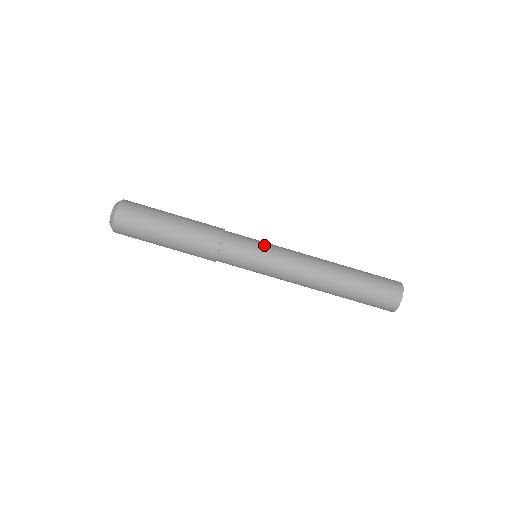
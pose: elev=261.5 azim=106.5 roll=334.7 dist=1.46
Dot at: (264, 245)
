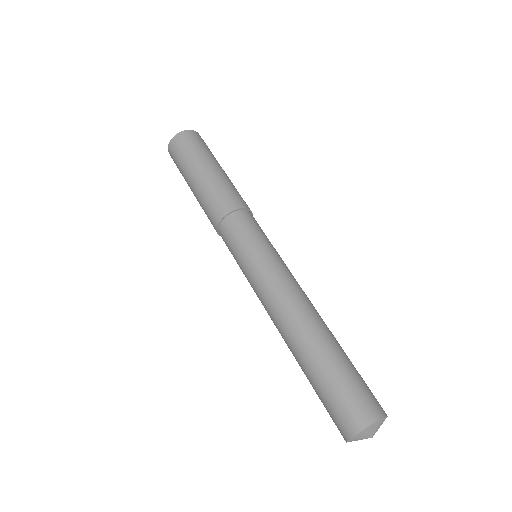
Dot at: occluded
